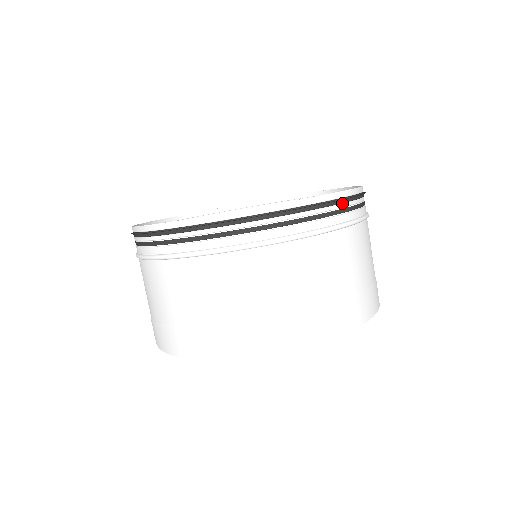
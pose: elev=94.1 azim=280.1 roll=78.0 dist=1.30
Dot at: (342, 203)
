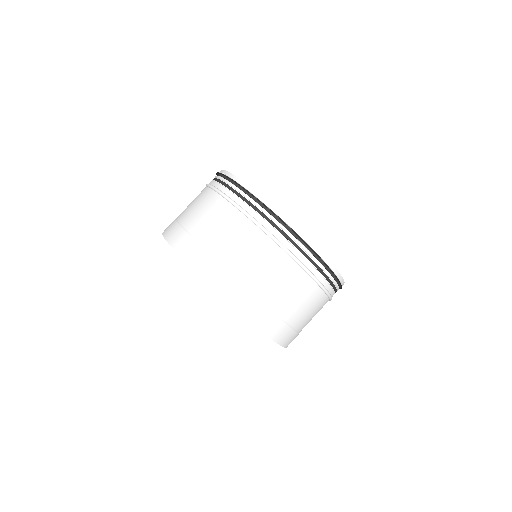
Dot at: (312, 254)
